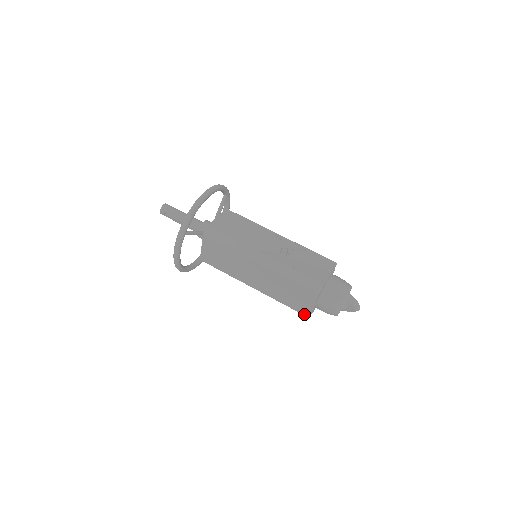
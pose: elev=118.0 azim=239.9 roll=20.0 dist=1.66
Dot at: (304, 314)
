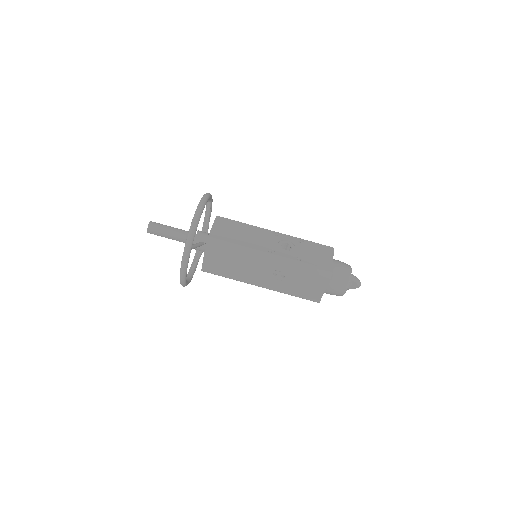
Dot at: (314, 301)
